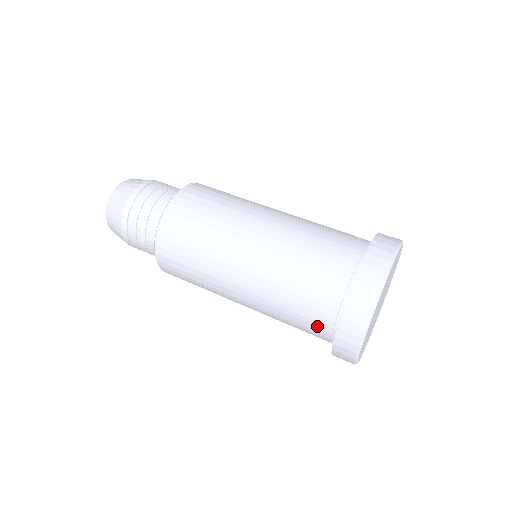
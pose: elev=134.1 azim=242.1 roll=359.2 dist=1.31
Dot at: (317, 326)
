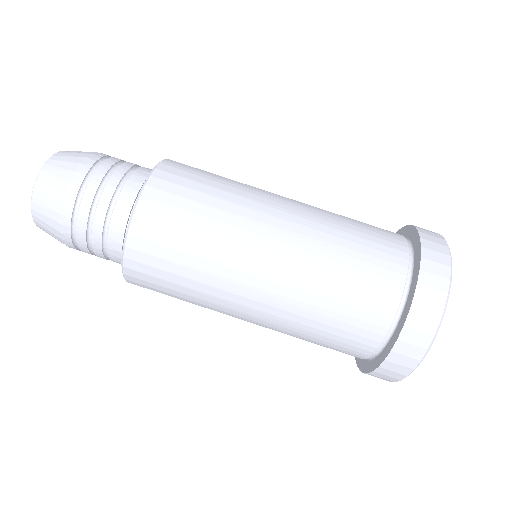
Dot at: occluded
